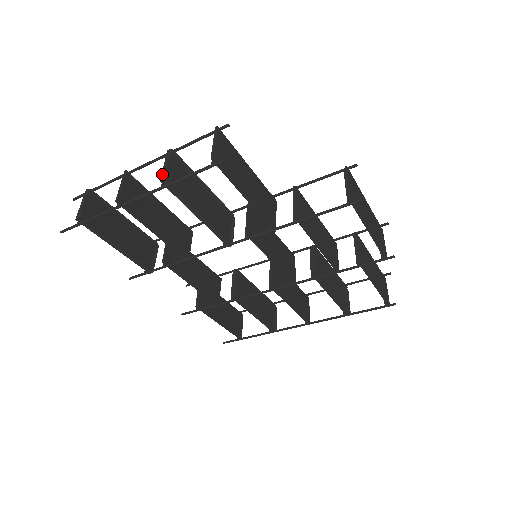
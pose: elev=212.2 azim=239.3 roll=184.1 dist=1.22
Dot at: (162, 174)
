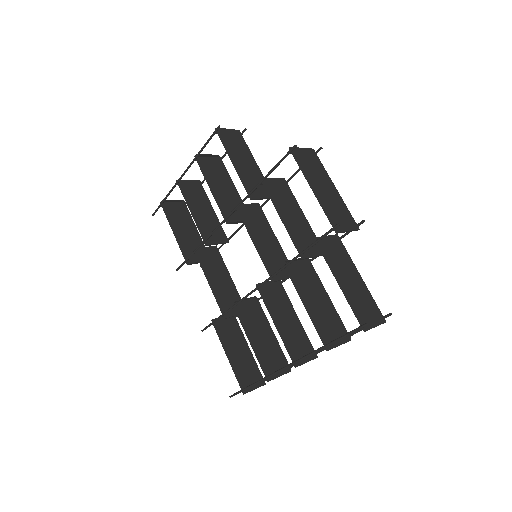
Dot at: (199, 156)
